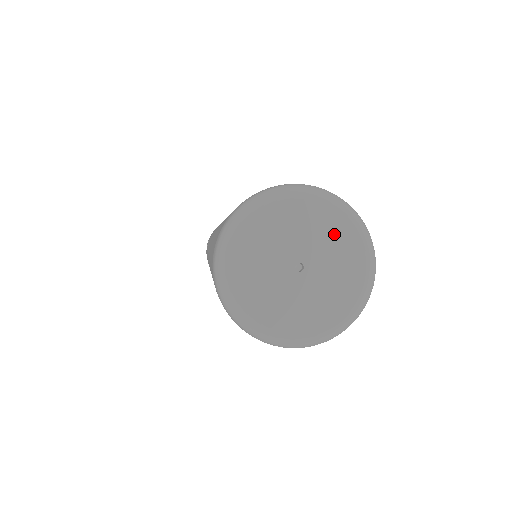
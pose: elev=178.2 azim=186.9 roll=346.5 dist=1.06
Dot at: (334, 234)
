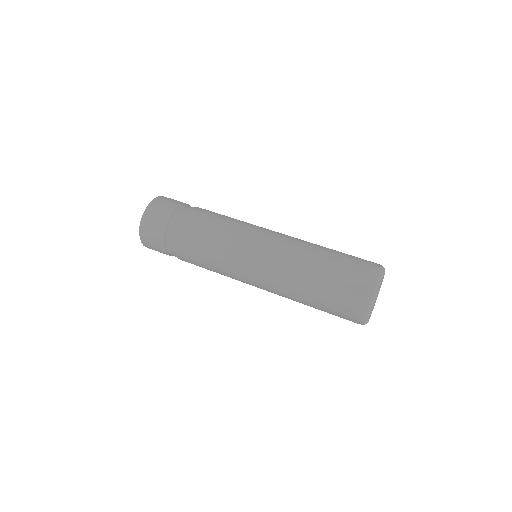
Dot at: occluded
